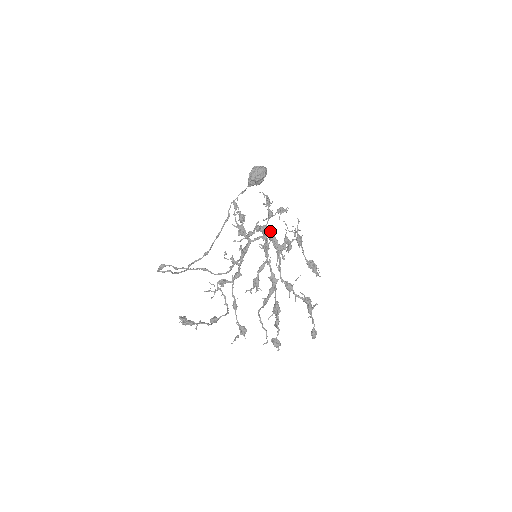
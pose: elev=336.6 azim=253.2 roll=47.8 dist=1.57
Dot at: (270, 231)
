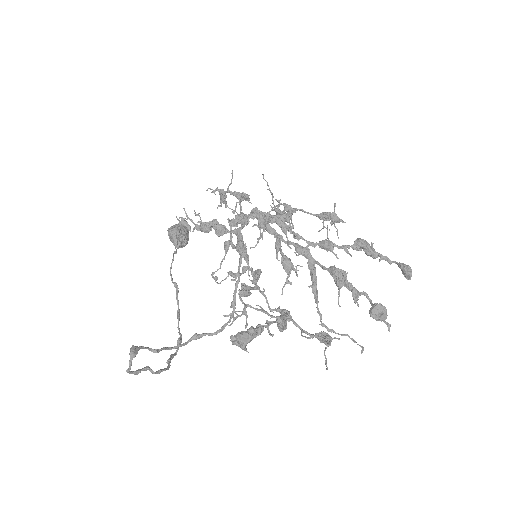
Dot at: (252, 209)
